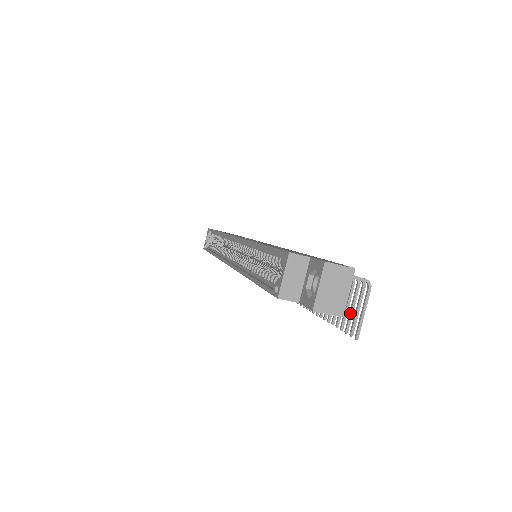
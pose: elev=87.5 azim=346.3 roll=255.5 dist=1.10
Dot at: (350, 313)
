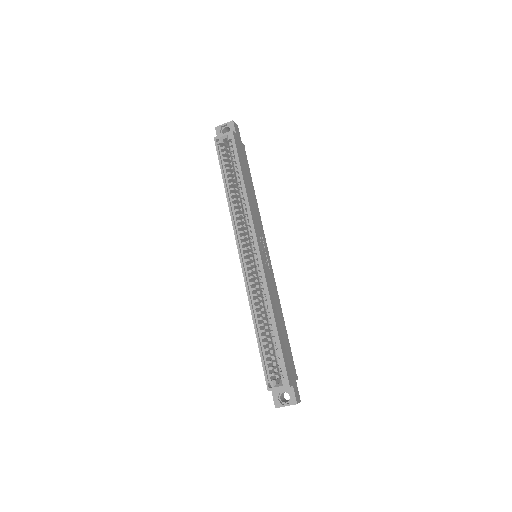
Dot at: occluded
